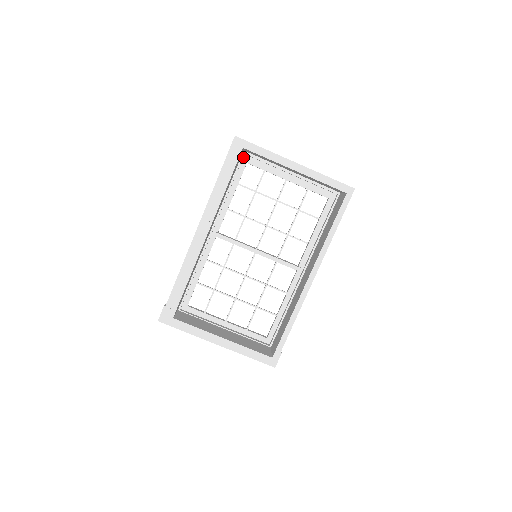
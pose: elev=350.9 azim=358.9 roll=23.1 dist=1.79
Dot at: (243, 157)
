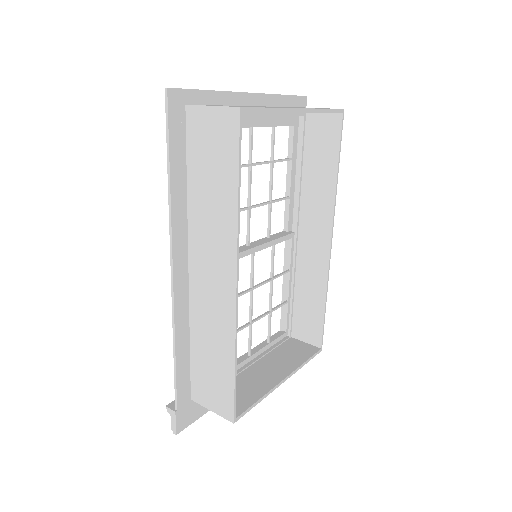
Dot at: (196, 122)
